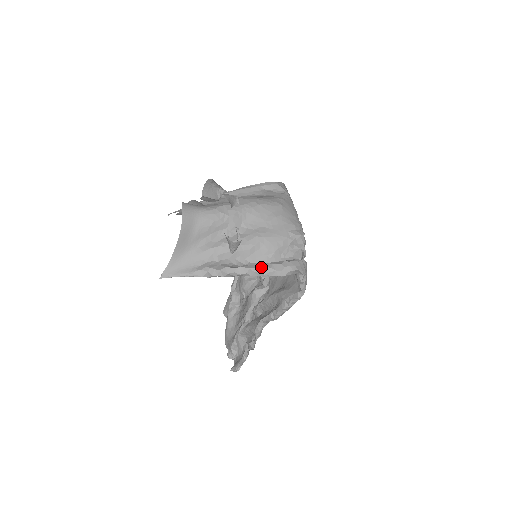
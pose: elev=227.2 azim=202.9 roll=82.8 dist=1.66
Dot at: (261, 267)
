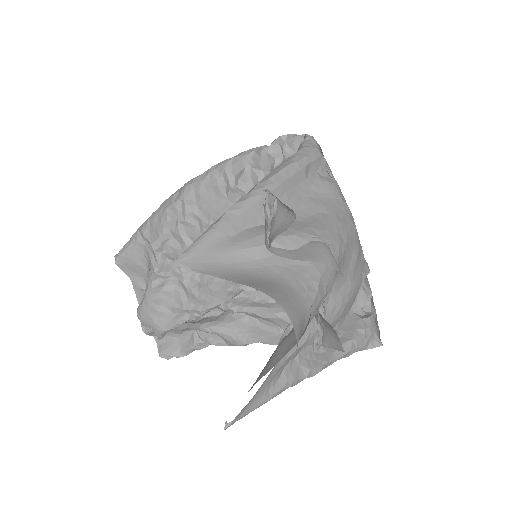
Dot at: (348, 352)
